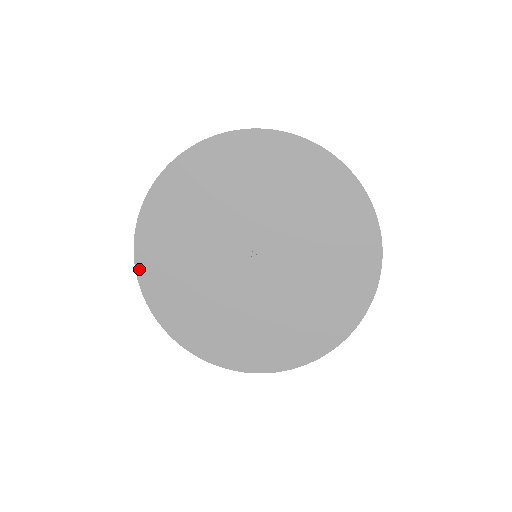
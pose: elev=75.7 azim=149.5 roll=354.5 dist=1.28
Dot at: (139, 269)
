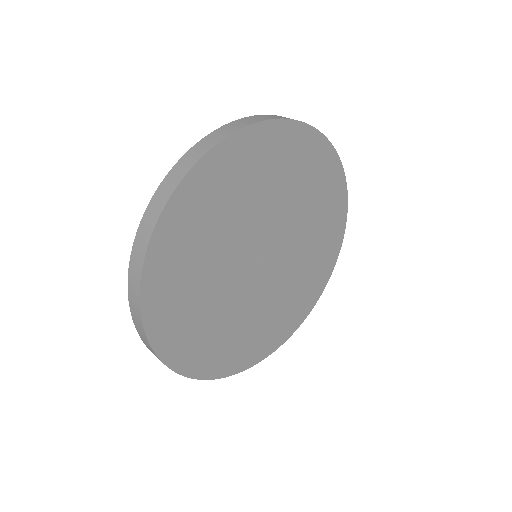
Dot at: (177, 368)
